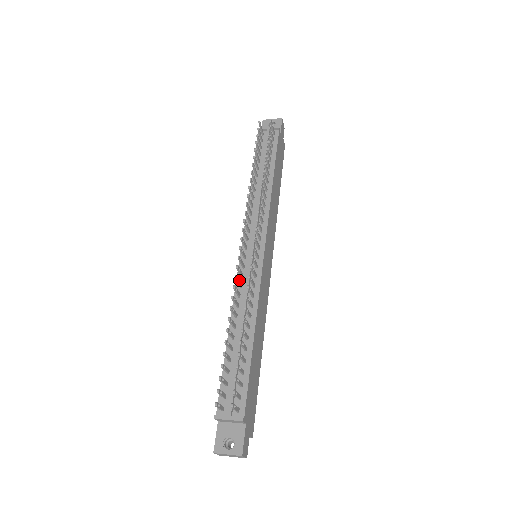
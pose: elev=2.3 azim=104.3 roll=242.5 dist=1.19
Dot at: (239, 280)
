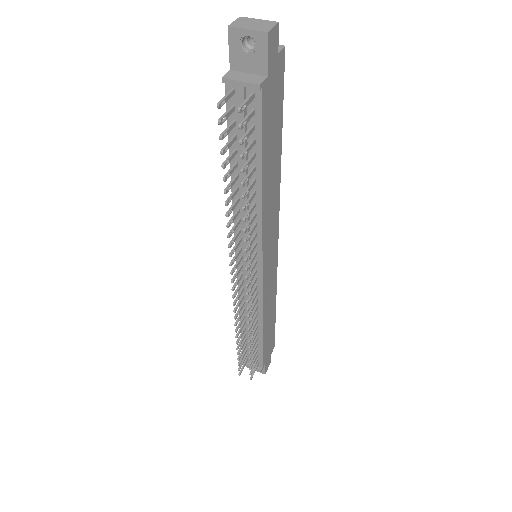
Dot at: (239, 303)
